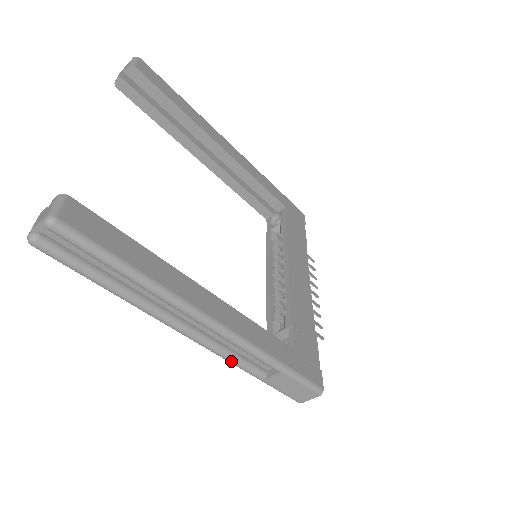
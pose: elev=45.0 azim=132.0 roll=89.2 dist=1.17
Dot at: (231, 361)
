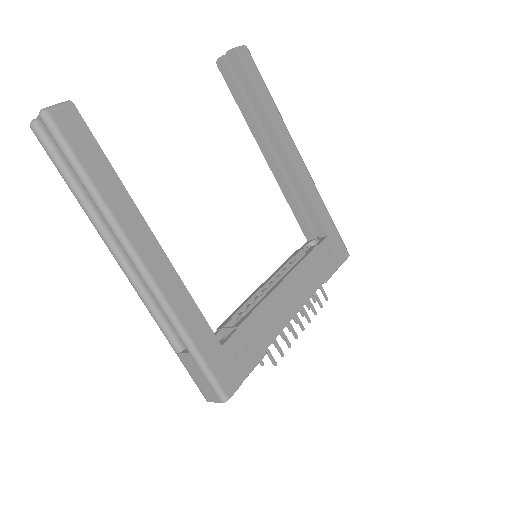
Dot at: (153, 316)
